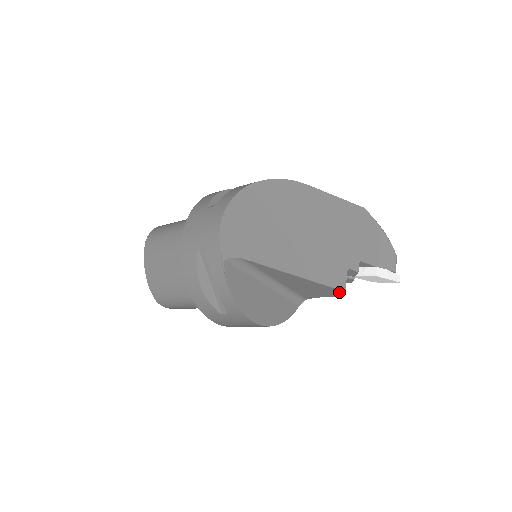
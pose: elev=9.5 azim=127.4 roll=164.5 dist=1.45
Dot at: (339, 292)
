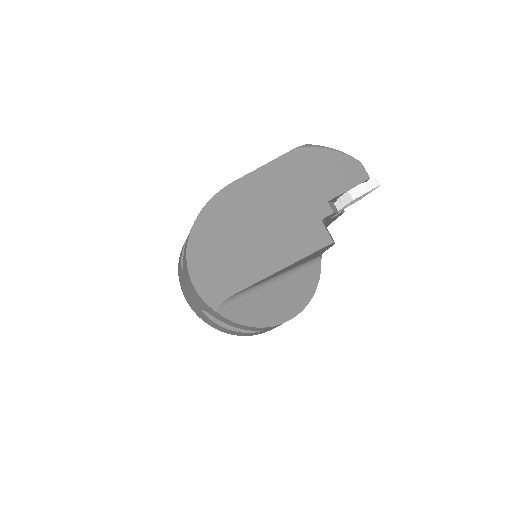
Dot at: (330, 245)
